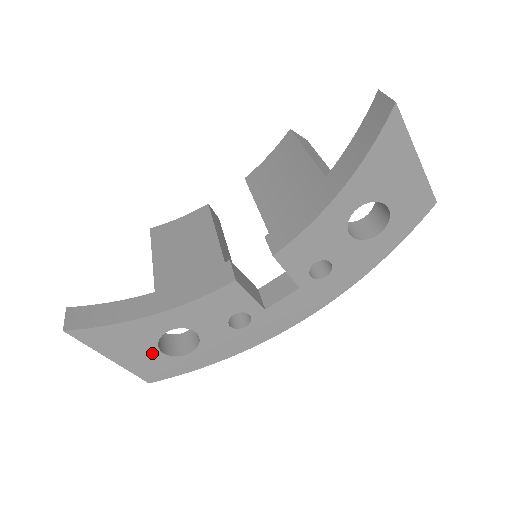
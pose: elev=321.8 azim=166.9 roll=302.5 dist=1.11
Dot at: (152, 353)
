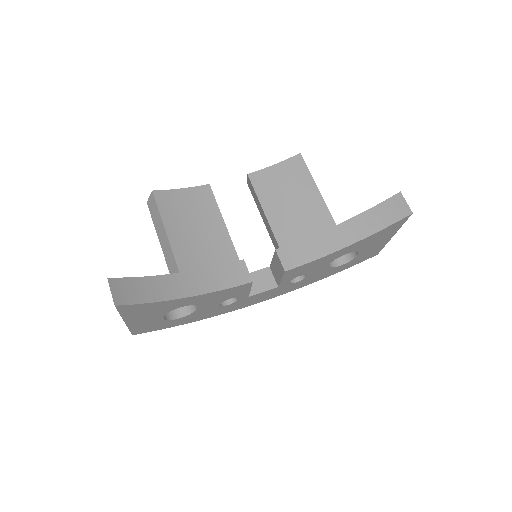
Dot at: (157, 318)
